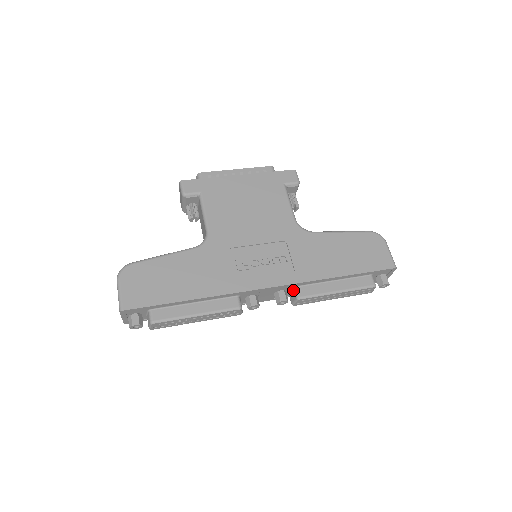
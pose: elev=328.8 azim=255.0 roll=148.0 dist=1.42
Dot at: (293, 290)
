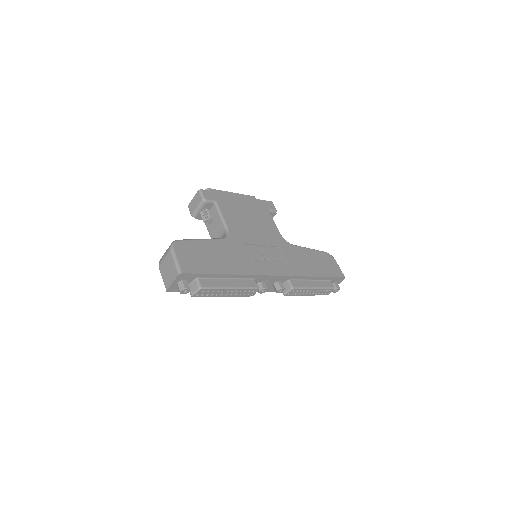
Dot at: (287, 282)
